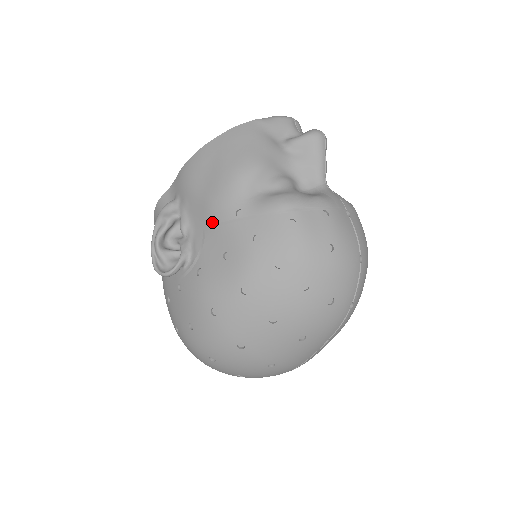
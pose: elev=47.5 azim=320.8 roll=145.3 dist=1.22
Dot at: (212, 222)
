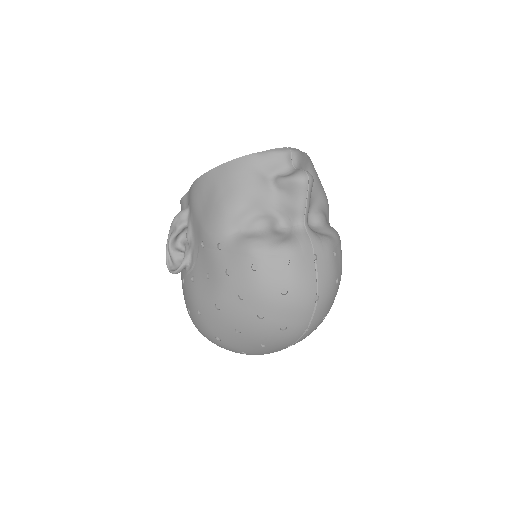
Dot at: (204, 243)
